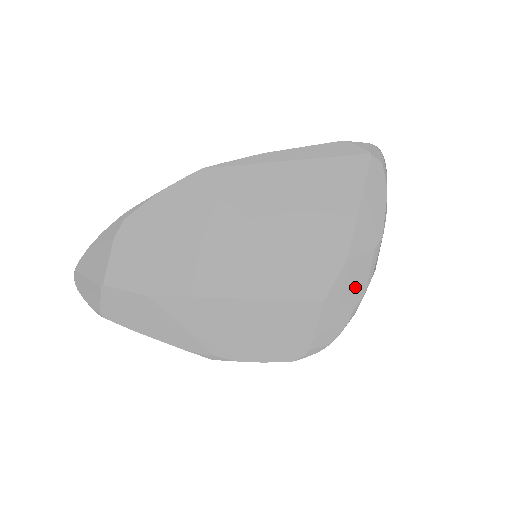
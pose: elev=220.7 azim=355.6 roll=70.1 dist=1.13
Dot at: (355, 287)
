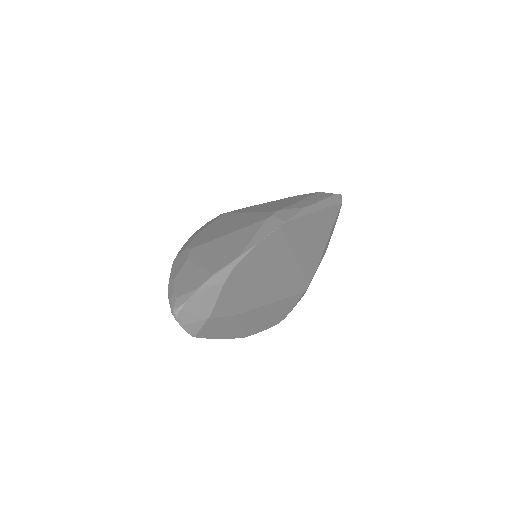
Dot at: occluded
